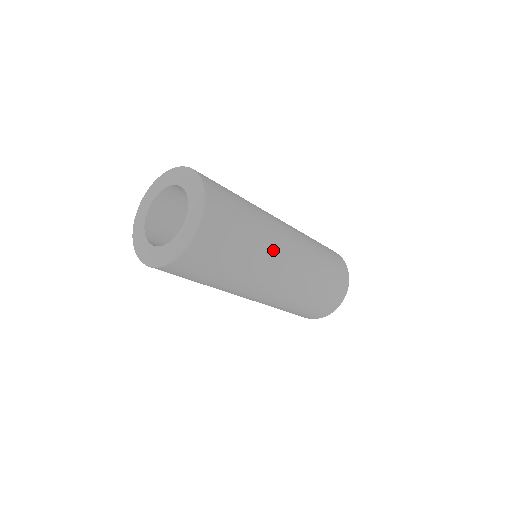
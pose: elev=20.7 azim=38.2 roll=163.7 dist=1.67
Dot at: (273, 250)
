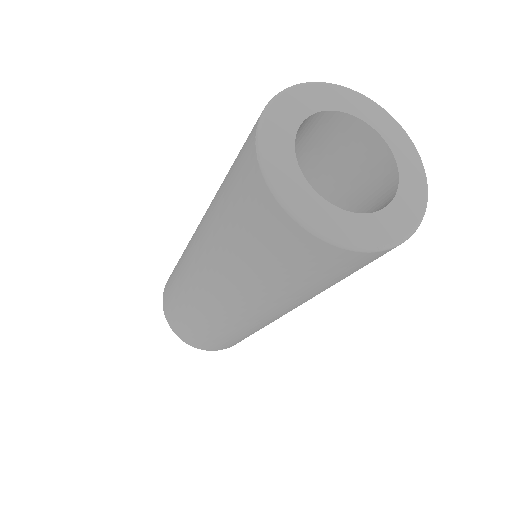
Dot at: (301, 303)
